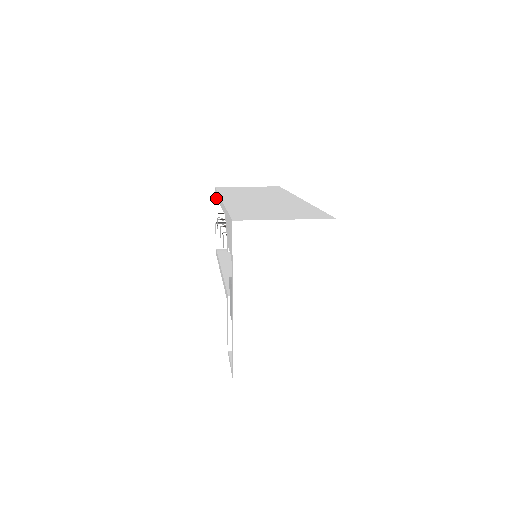
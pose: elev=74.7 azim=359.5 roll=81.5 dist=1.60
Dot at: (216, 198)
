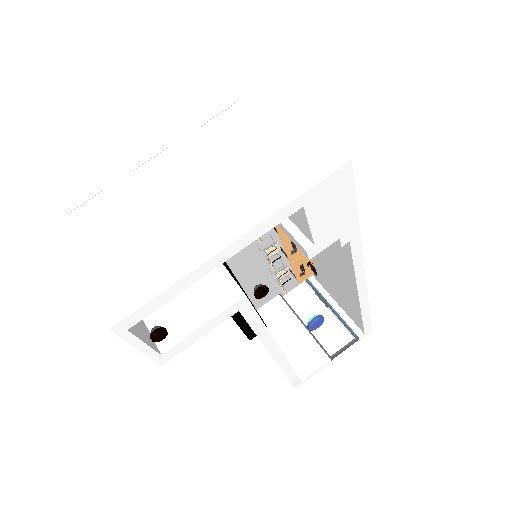
Dot at: occluded
